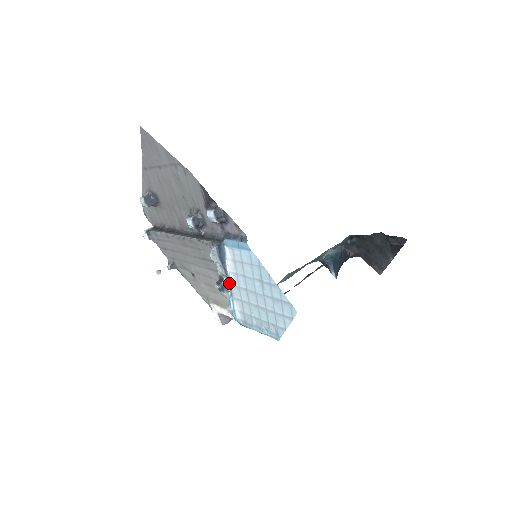
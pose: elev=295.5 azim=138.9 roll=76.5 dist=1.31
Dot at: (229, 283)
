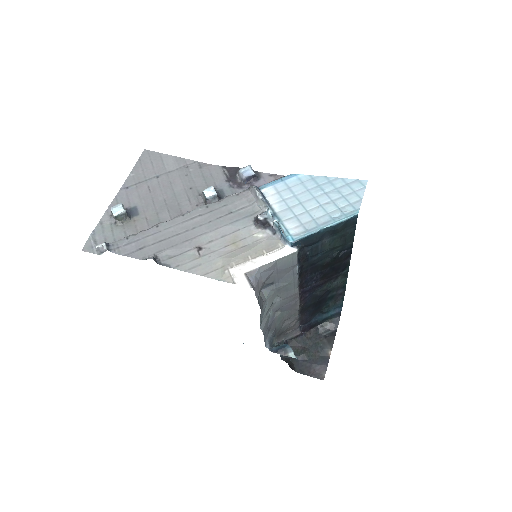
Dot at: (273, 212)
